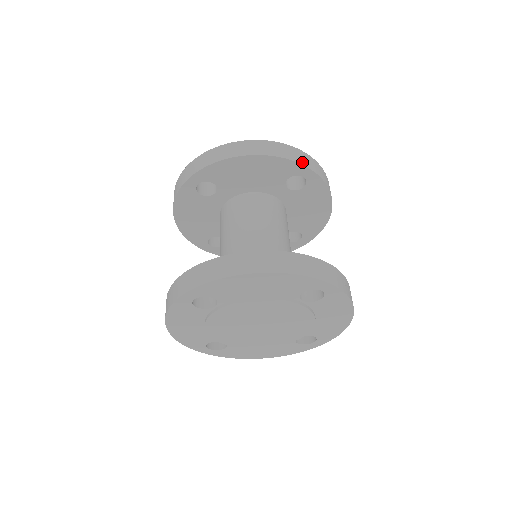
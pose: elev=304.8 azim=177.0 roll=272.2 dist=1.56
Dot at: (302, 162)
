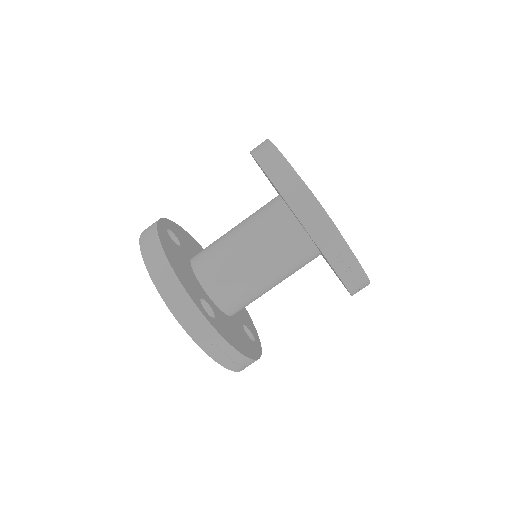
Dot at: (308, 225)
